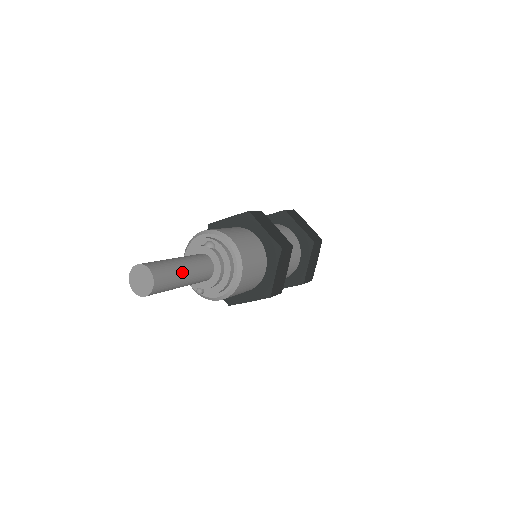
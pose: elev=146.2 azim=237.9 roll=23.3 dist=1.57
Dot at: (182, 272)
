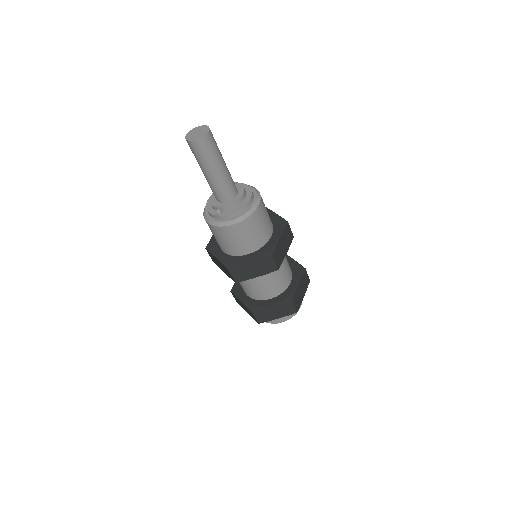
Dot at: (222, 158)
